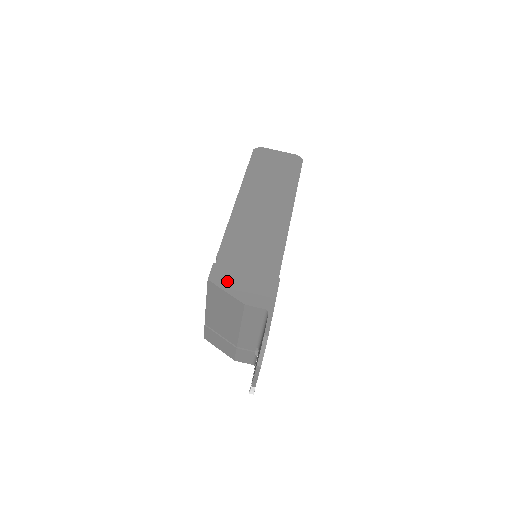
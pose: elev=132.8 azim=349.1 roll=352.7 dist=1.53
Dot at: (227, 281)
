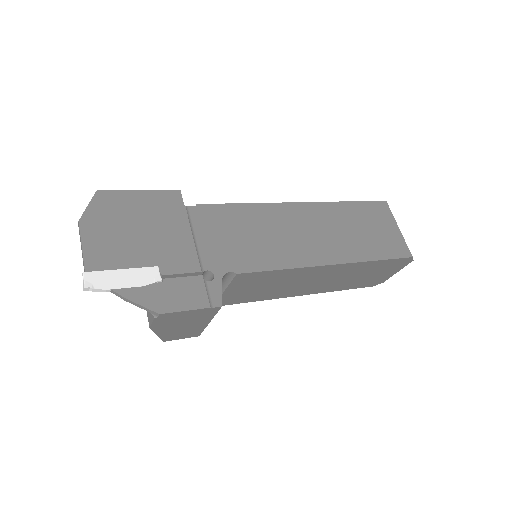
Dot at: occluded
